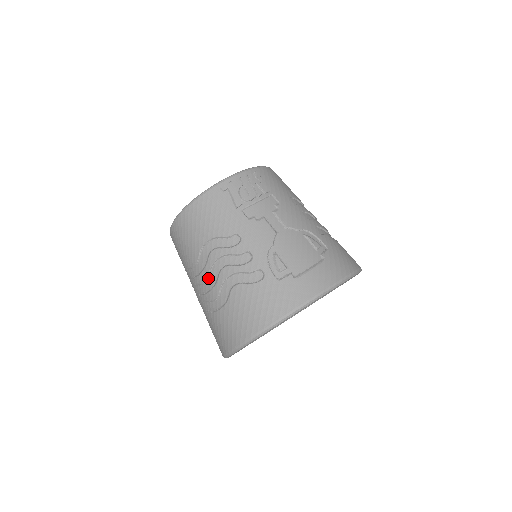
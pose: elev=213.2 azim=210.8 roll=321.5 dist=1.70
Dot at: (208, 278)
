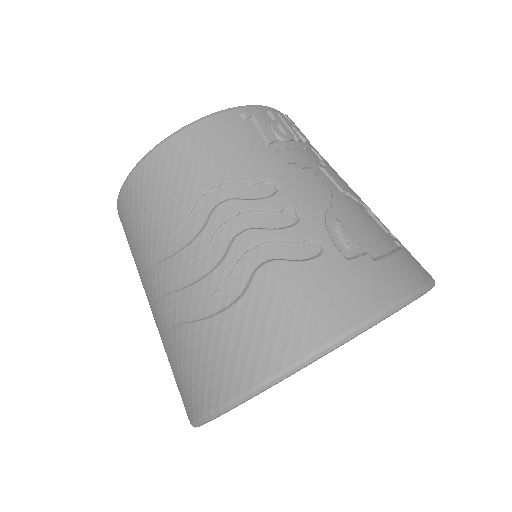
Dot at: (204, 253)
